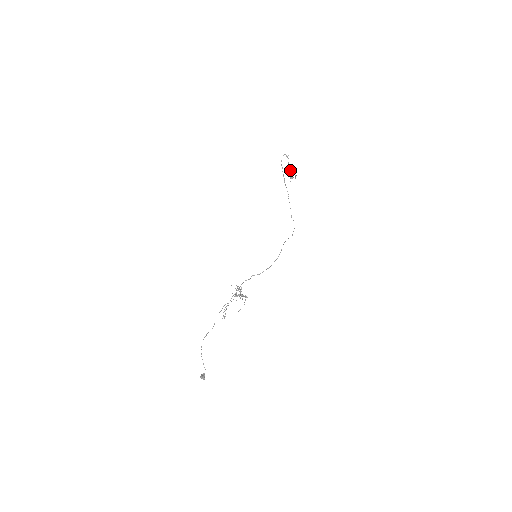
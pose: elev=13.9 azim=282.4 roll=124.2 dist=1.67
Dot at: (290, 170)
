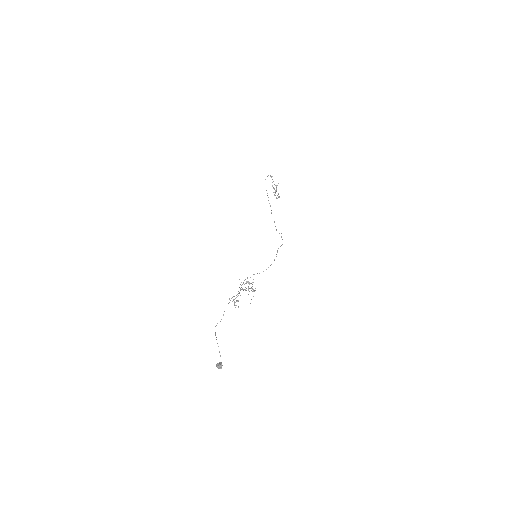
Dot at: (274, 189)
